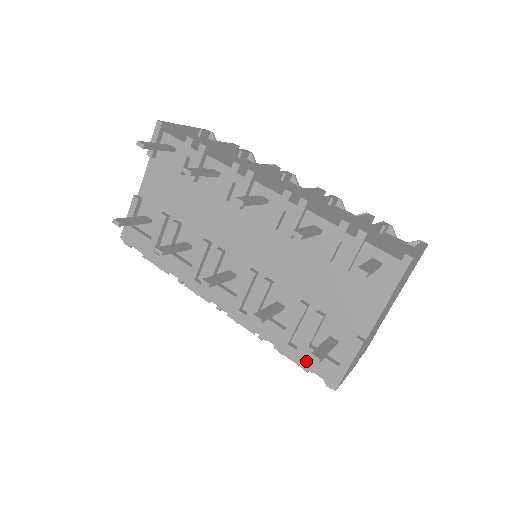
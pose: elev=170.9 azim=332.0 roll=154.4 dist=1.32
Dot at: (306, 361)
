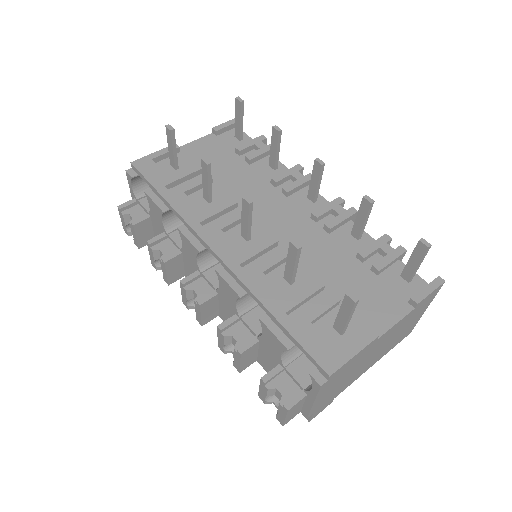
Dot at: (301, 336)
